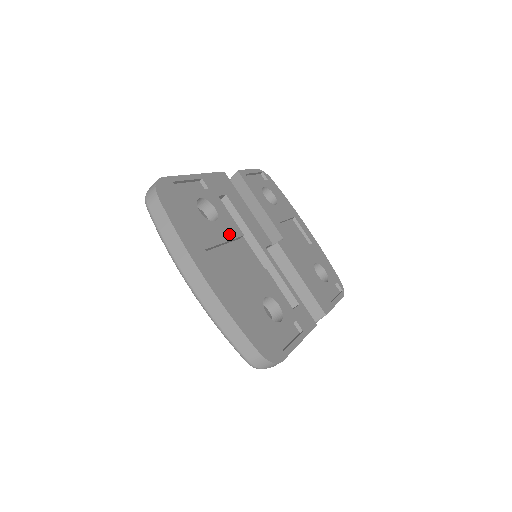
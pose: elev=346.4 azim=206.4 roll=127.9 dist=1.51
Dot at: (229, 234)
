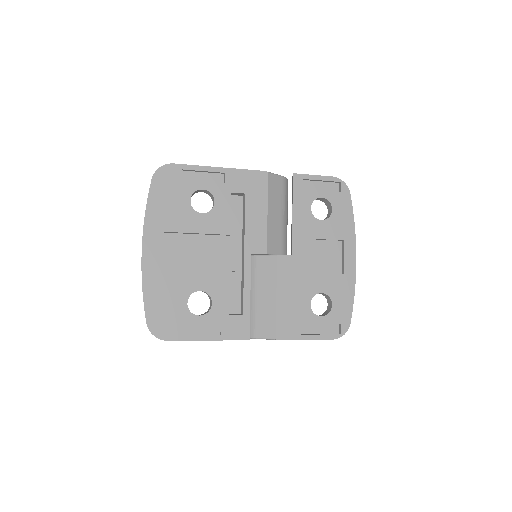
Dot at: (210, 228)
